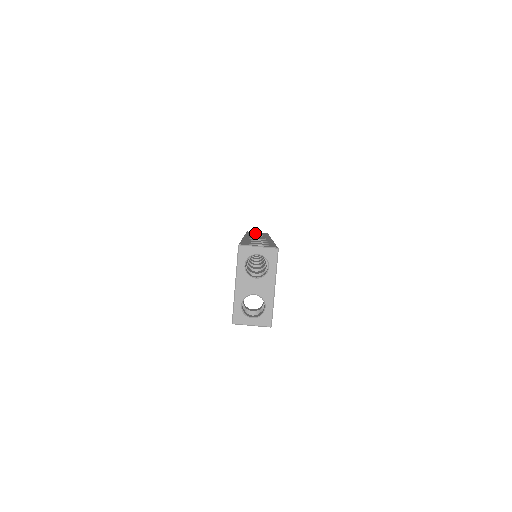
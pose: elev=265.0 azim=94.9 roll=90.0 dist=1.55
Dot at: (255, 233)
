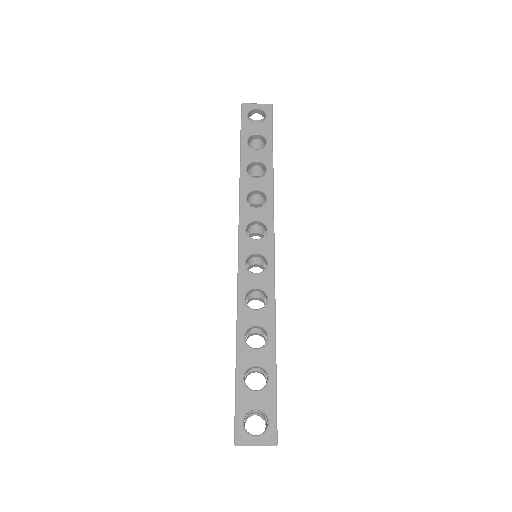
Dot at: (253, 134)
